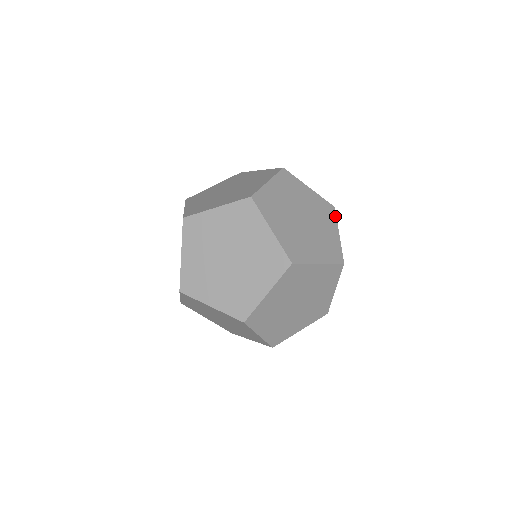
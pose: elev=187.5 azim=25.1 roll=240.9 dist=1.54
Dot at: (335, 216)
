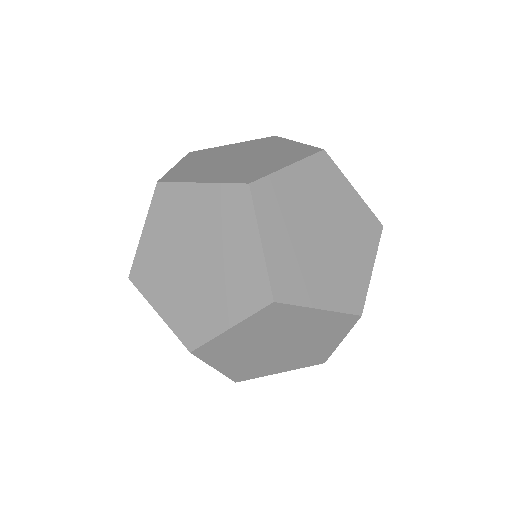
Dot at: (310, 155)
